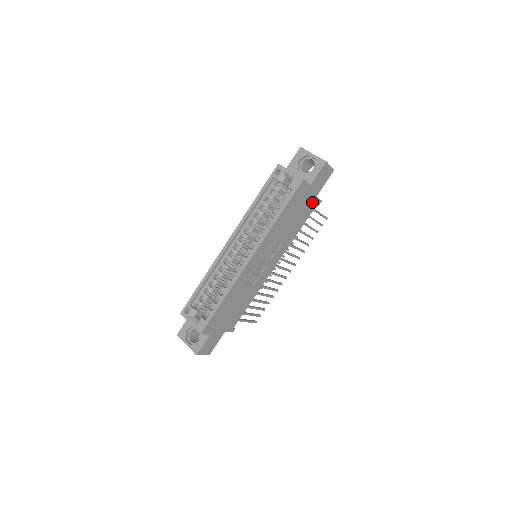
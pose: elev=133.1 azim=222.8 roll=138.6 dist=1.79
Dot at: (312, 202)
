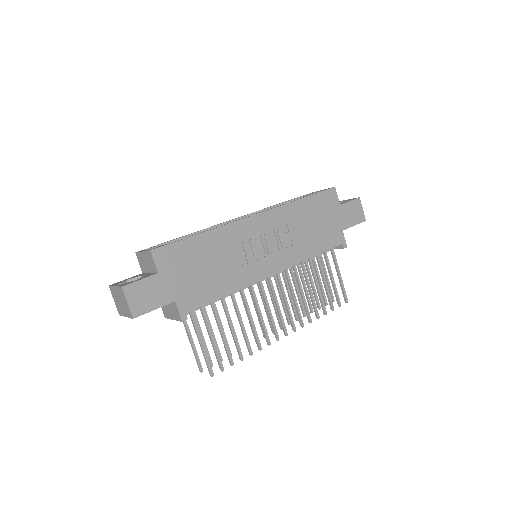
Dot at: (337, 233)
